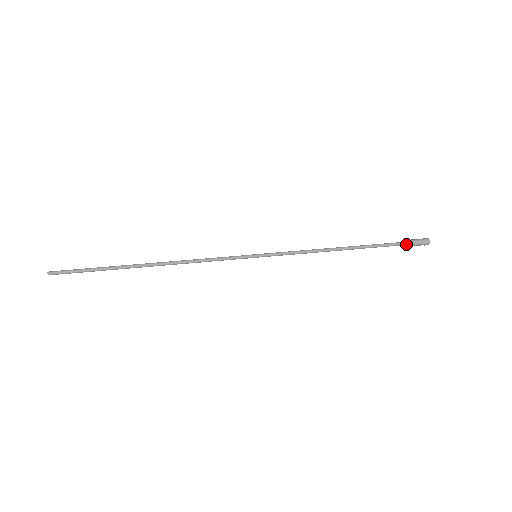
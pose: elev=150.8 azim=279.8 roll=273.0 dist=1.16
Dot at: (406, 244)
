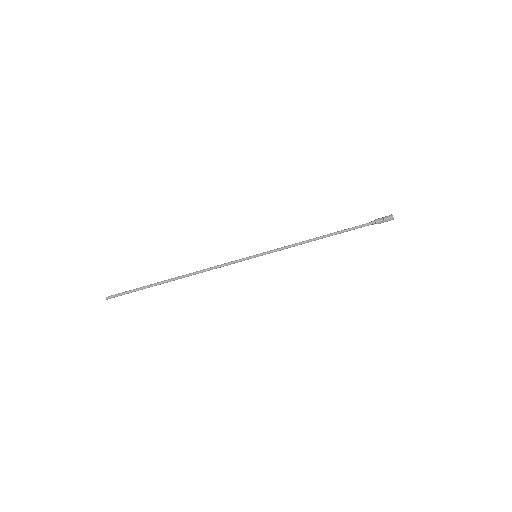
Dot at: occluded
